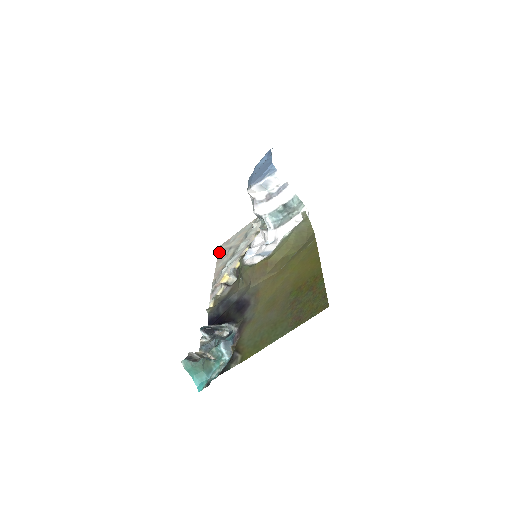
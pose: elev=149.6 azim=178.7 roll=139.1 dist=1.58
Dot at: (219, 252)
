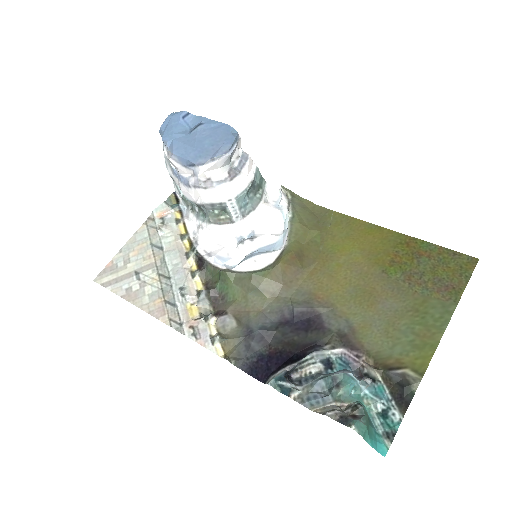
Dot at: (110, 287)
